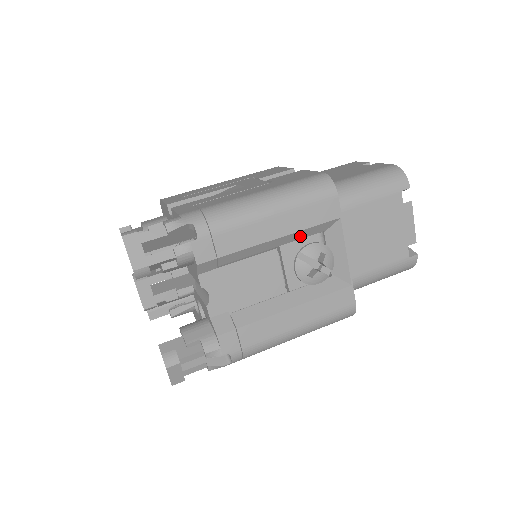
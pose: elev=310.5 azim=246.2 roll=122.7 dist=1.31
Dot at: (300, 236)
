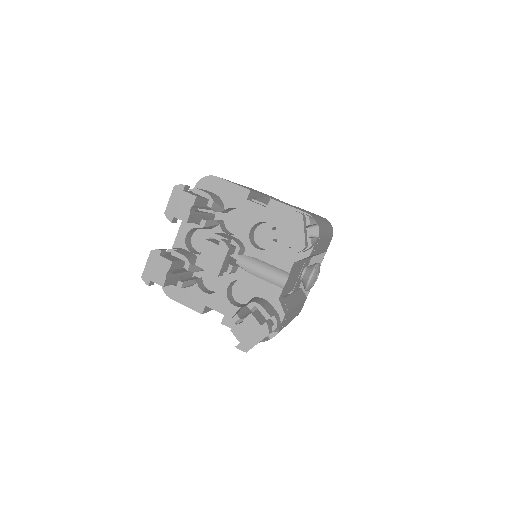
Dot at: (315, 255)
